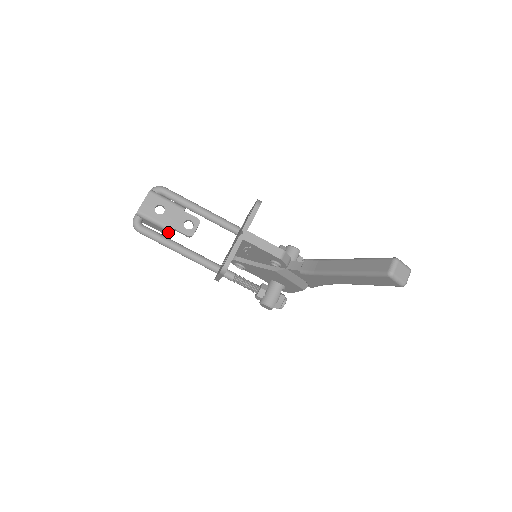
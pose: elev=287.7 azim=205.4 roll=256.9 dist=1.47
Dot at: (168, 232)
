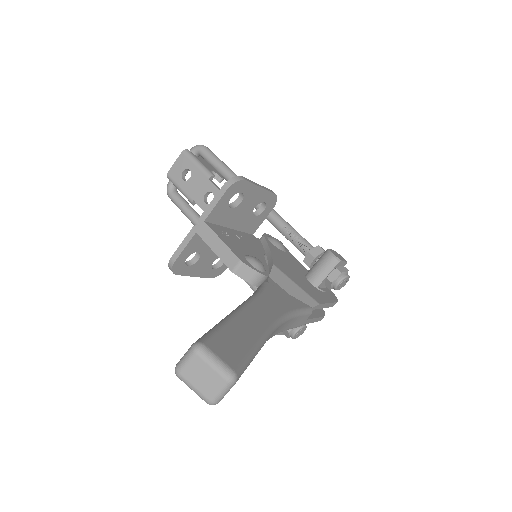
Dot at: occluded
